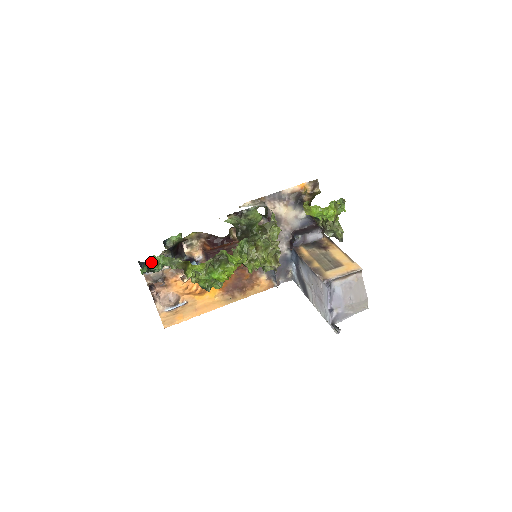
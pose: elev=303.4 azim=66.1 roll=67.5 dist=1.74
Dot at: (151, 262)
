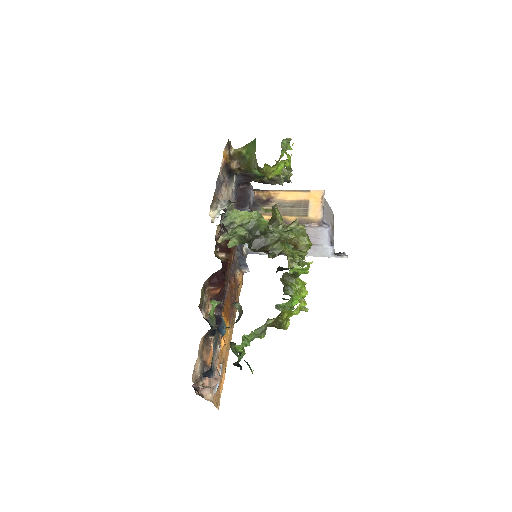
Dot at: (239, 355)
